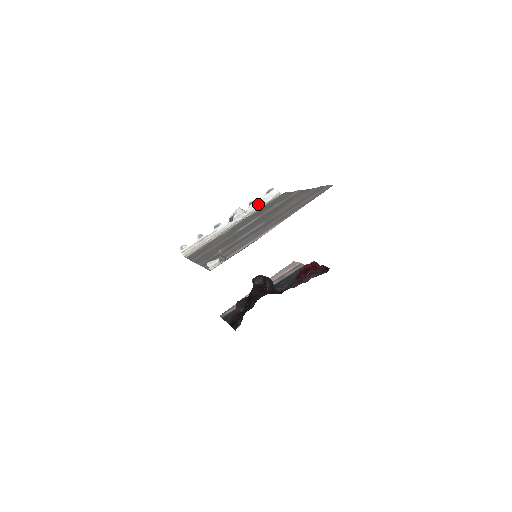
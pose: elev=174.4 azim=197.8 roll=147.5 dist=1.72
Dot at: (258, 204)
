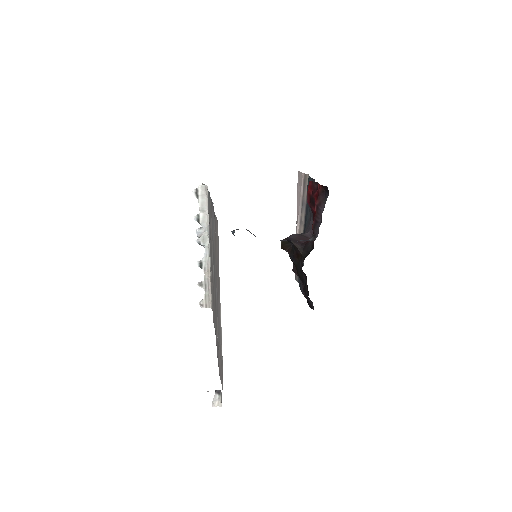
Dot at: (204, 214)
